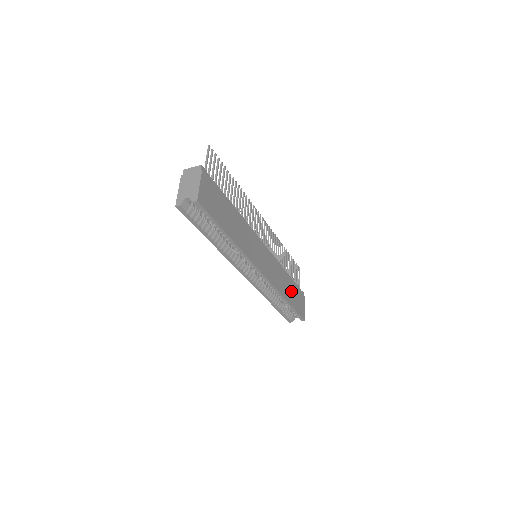
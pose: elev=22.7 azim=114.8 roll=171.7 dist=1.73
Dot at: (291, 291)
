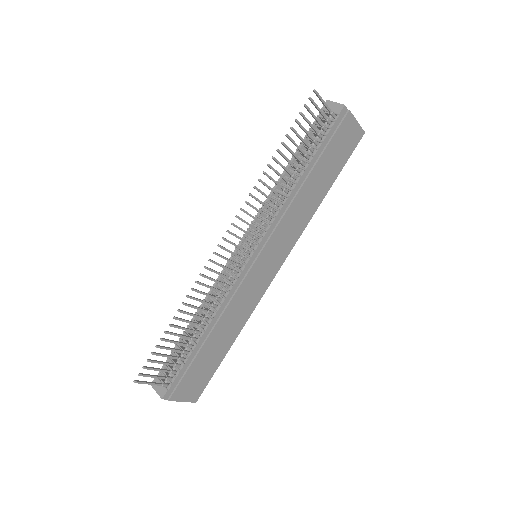
Dot at: (322, 175)
